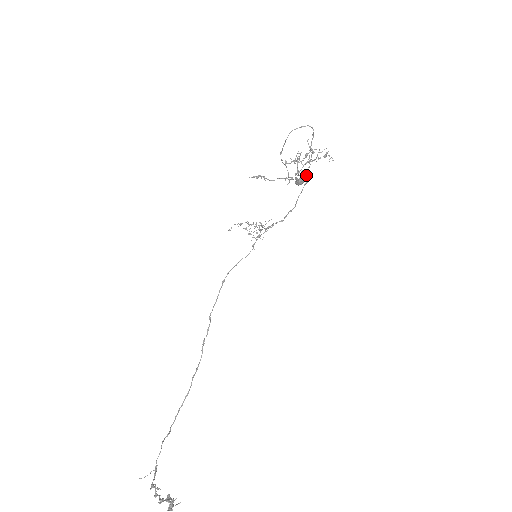
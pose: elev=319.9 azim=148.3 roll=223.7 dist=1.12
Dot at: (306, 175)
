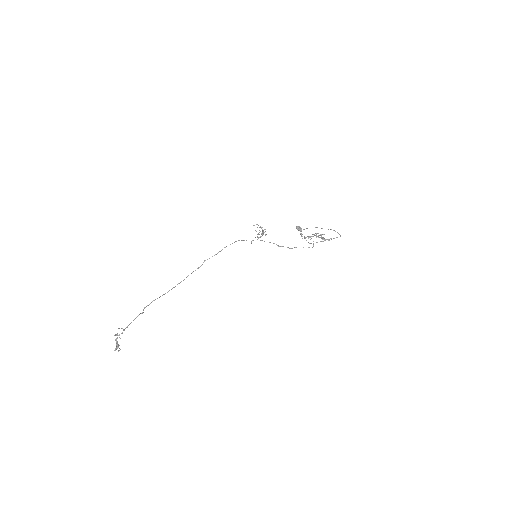
Dot at: (313, 246)
